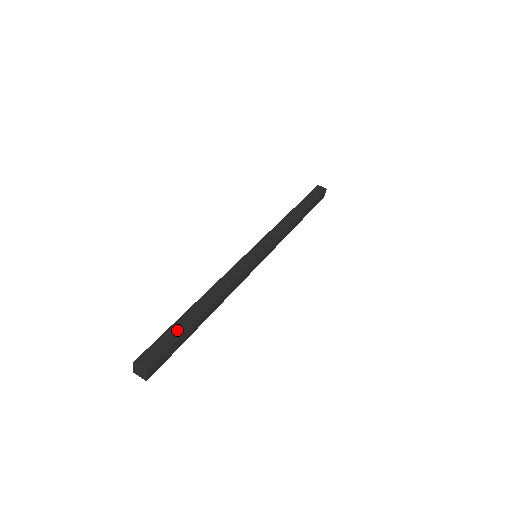
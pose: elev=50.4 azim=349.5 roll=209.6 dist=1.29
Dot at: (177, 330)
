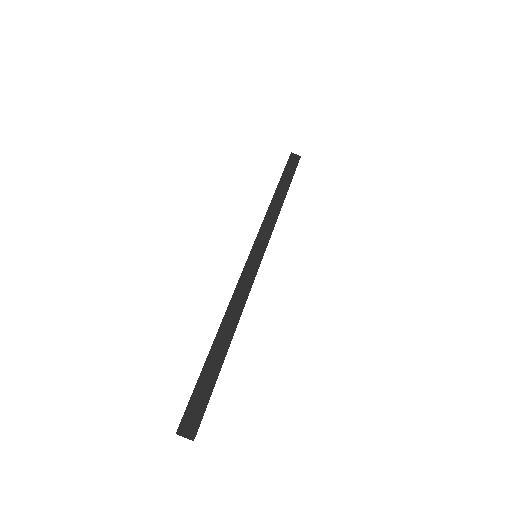
Dot at: (210, 374)
